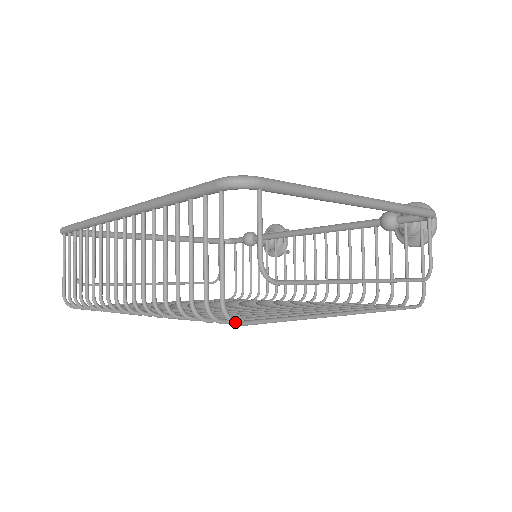
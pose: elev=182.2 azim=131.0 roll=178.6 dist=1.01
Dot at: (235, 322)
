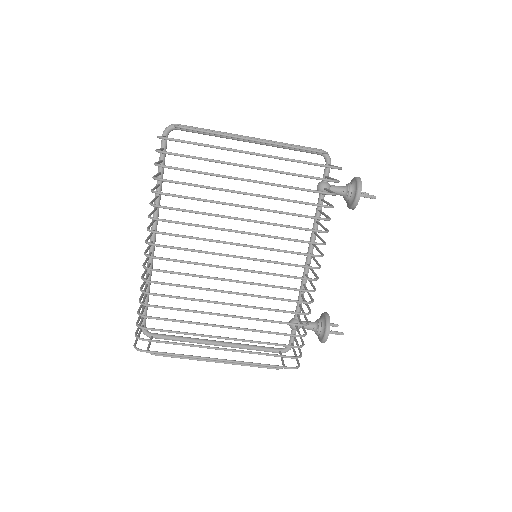
Dot at: (164, 137)
